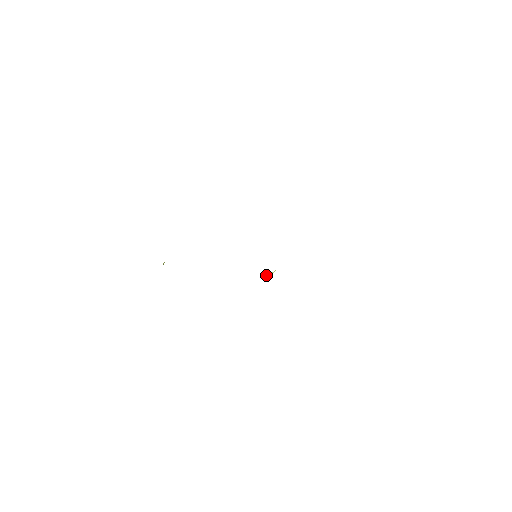
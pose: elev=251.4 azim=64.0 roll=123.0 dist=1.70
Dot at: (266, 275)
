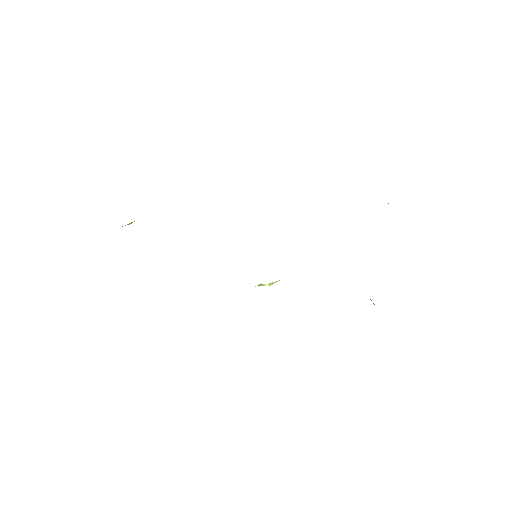
Dot at: occluded
